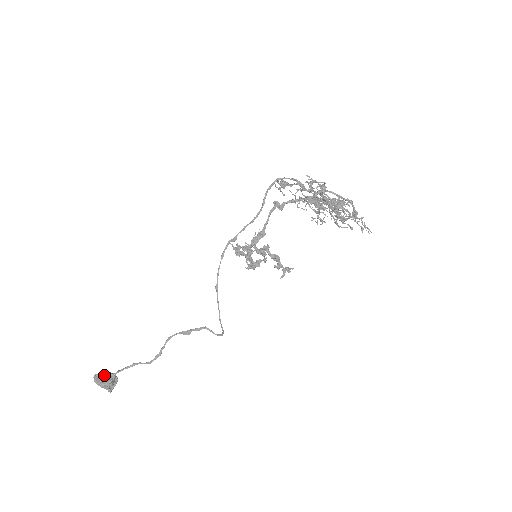
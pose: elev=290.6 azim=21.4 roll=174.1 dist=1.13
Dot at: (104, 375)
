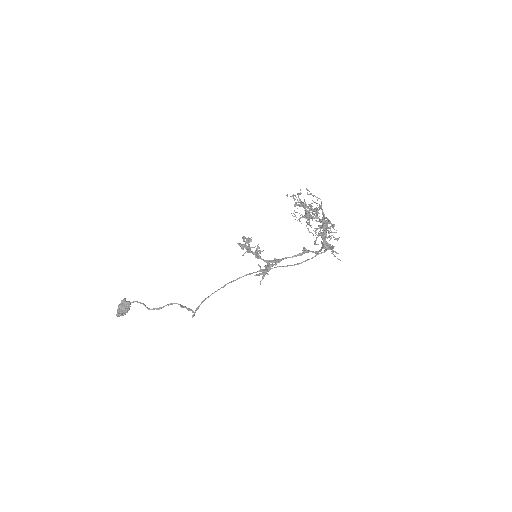
Dot at: occluded
